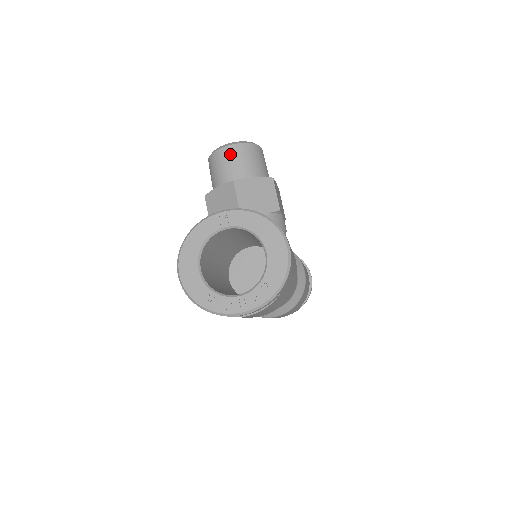
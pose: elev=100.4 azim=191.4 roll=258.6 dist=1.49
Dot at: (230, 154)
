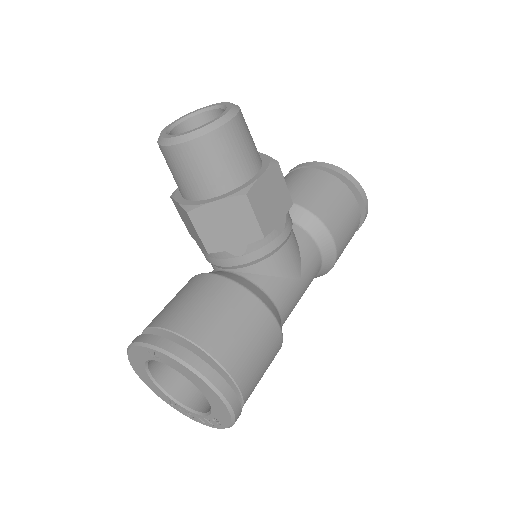
Dot at: (176, 160)
